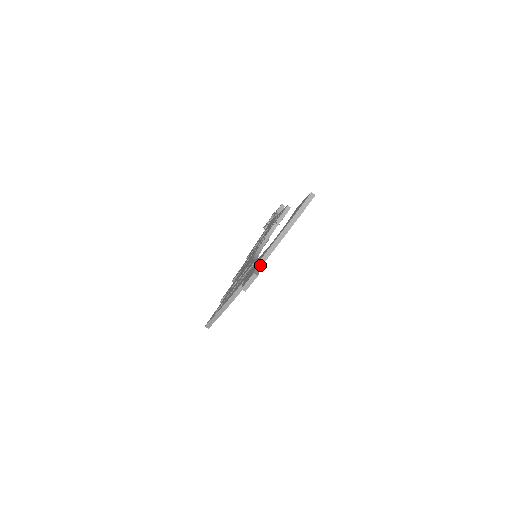
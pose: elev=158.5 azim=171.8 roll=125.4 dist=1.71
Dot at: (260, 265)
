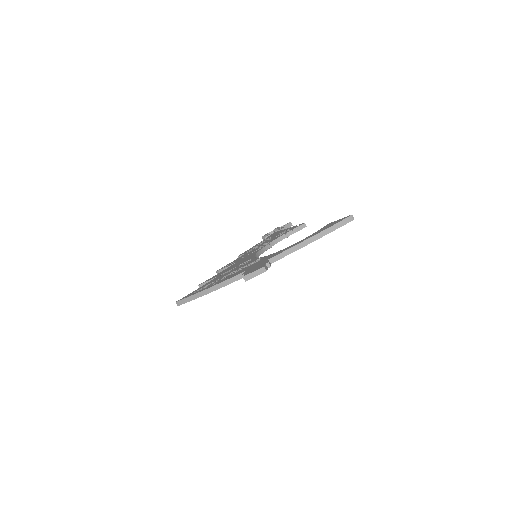
Dot at: (270, 262)
